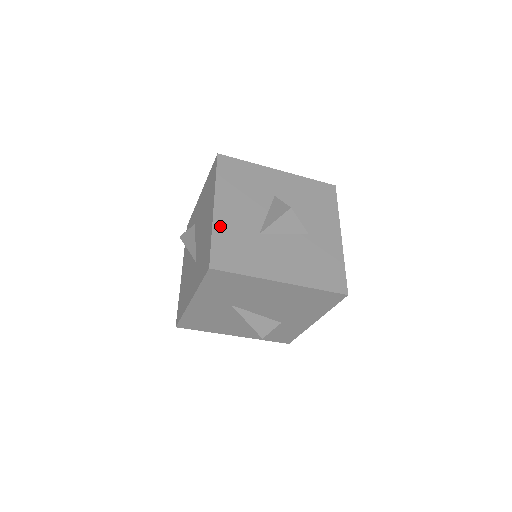
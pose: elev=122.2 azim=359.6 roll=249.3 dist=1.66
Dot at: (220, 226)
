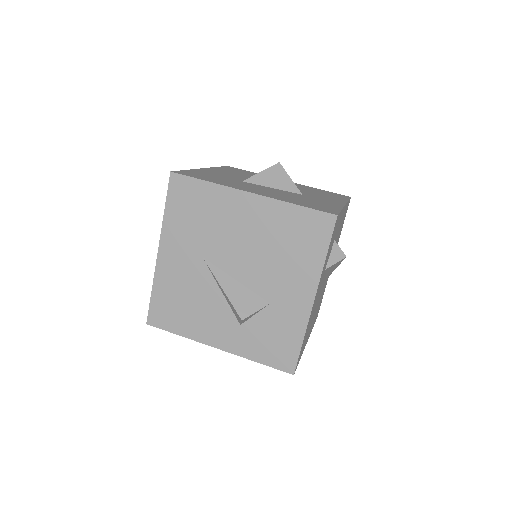
Dot at: (201, 171)
